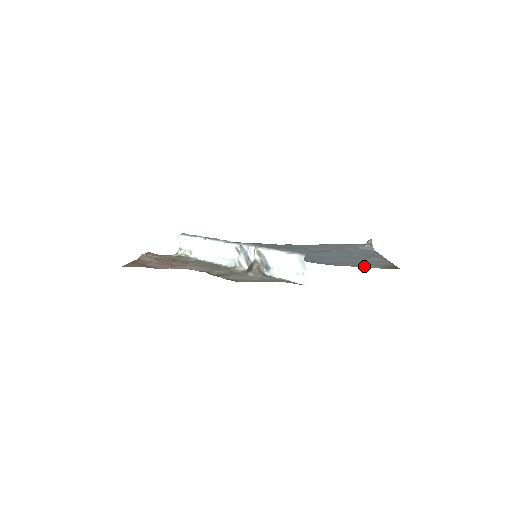
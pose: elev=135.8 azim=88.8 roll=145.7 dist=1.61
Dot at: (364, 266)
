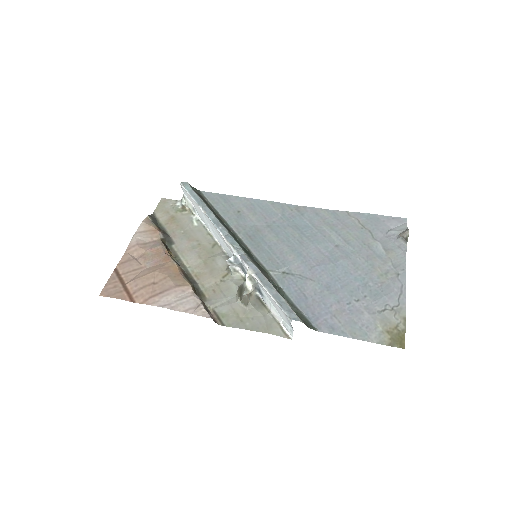
Dot at: (363, 334)
